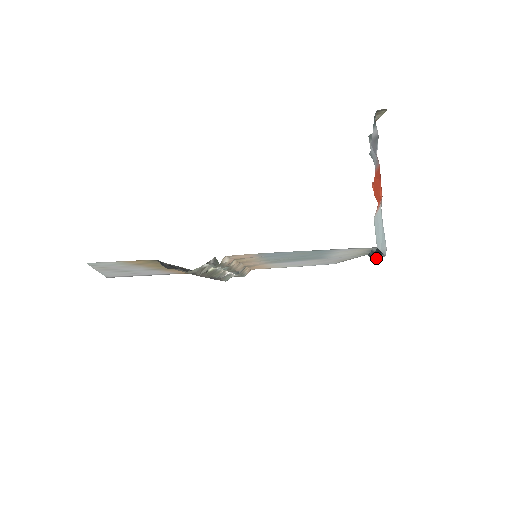
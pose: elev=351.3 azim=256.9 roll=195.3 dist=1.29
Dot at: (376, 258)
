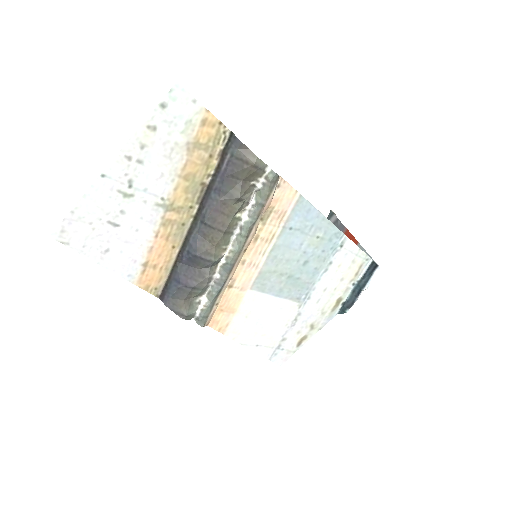
Dot at: (357, 297)
